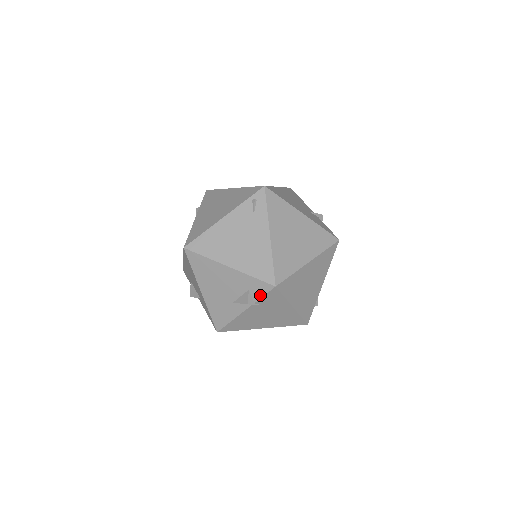
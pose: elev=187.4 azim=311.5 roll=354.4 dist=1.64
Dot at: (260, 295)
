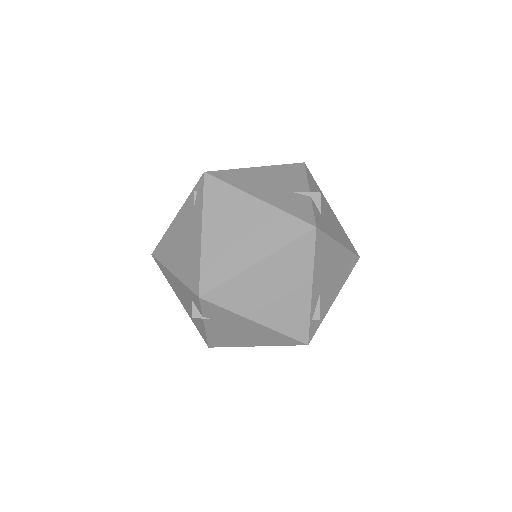
Dot at: (199, 307)
